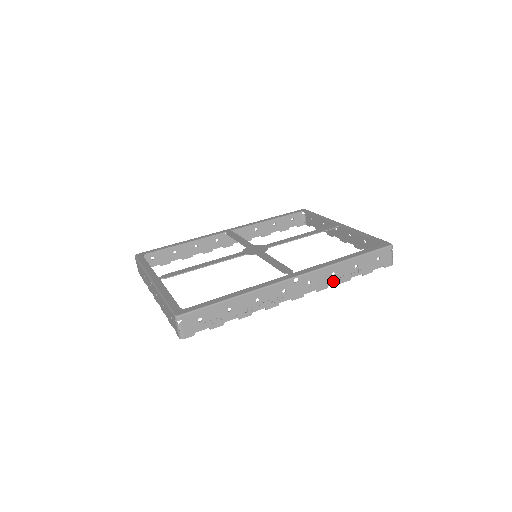
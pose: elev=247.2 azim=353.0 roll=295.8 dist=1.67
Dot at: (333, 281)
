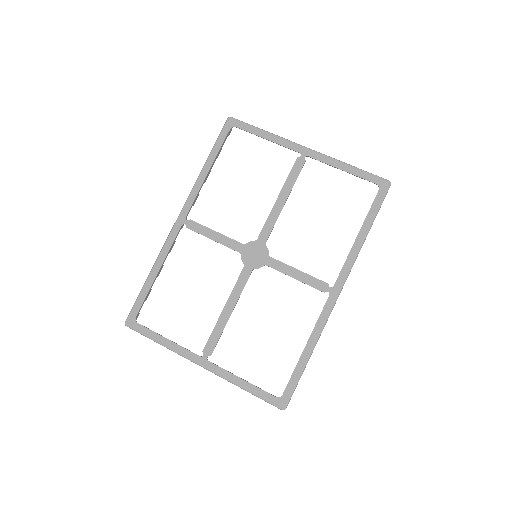
Dot at: occluded
